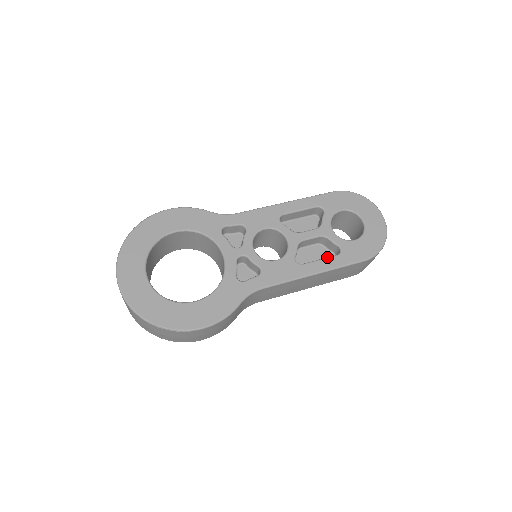
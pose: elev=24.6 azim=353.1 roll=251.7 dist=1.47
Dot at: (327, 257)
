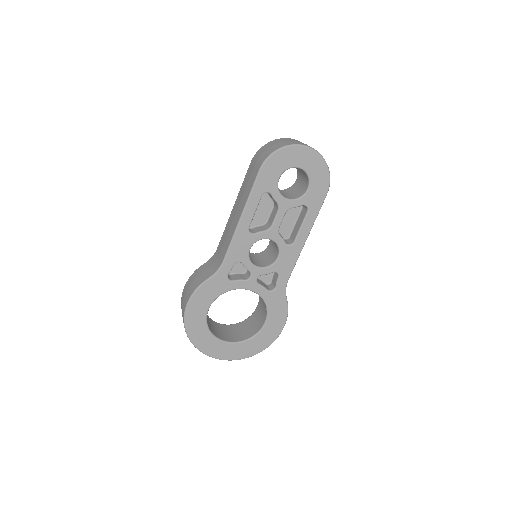
Dot at: (303, 221)
